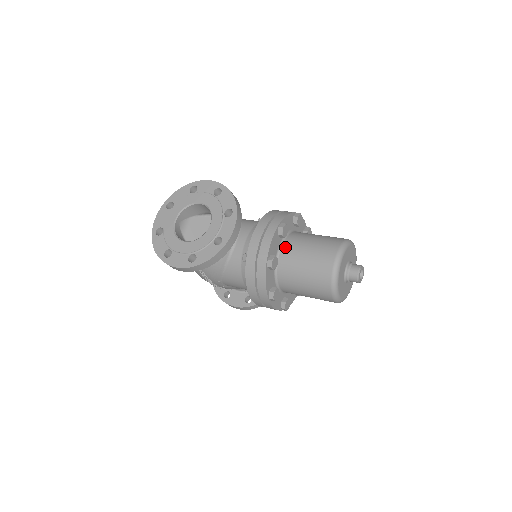
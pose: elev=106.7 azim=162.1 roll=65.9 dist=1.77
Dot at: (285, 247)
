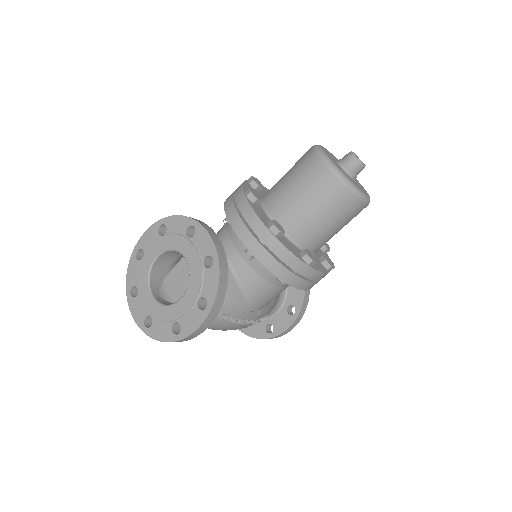
Dot at: (271, 208)
